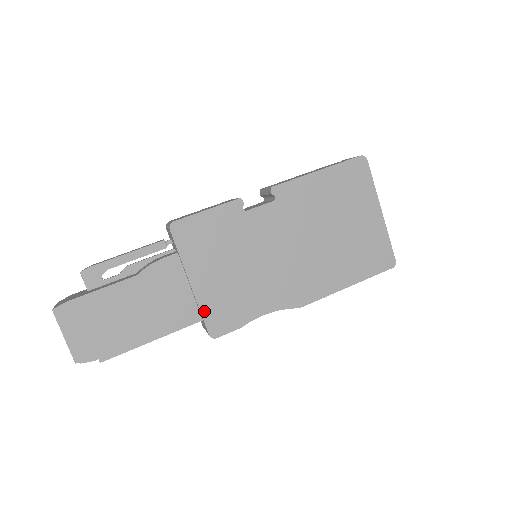
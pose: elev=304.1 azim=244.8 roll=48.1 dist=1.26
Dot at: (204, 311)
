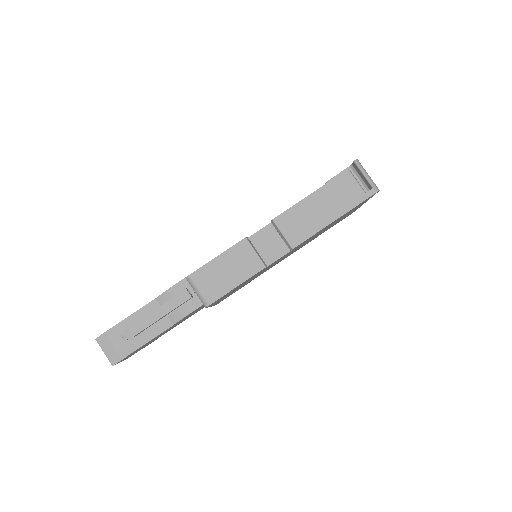
Dot at: occluded
